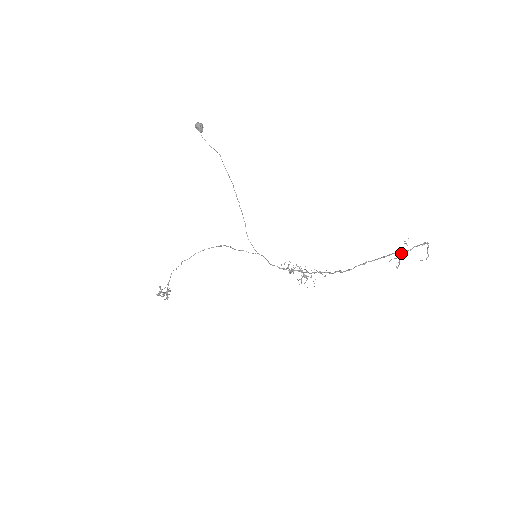
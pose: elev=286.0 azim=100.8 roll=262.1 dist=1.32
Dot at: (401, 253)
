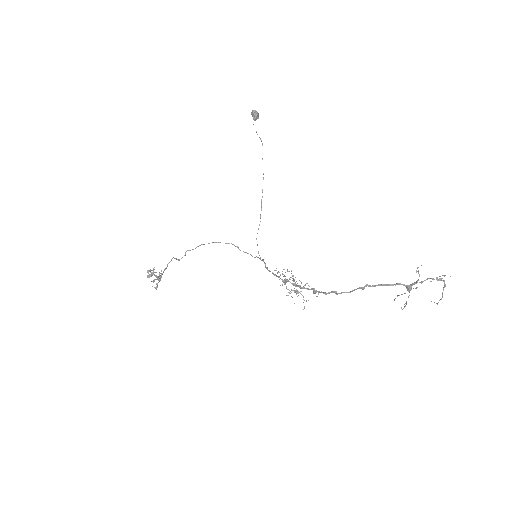
Dot at: (410, 286)
